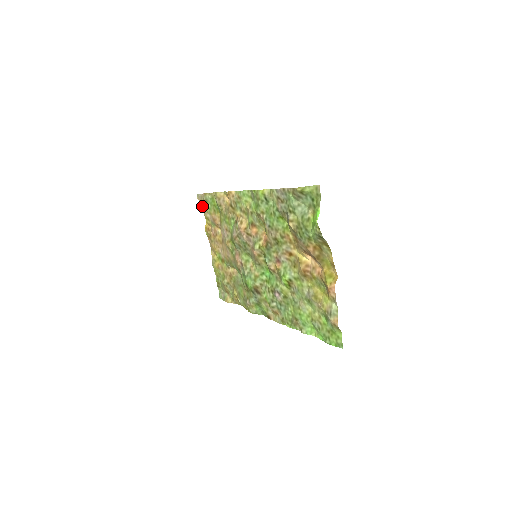
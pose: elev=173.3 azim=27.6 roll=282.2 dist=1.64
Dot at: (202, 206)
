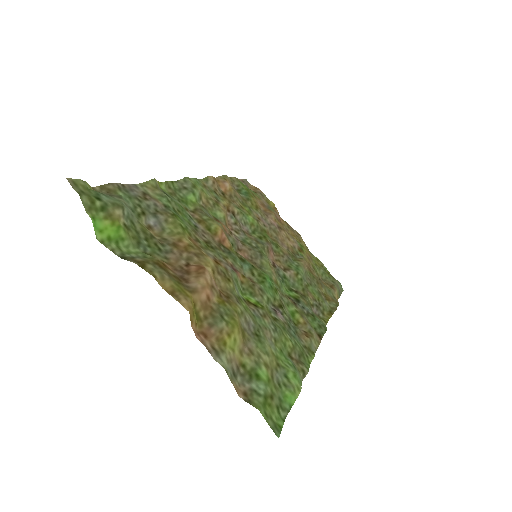
Dot at: (259, 190)
